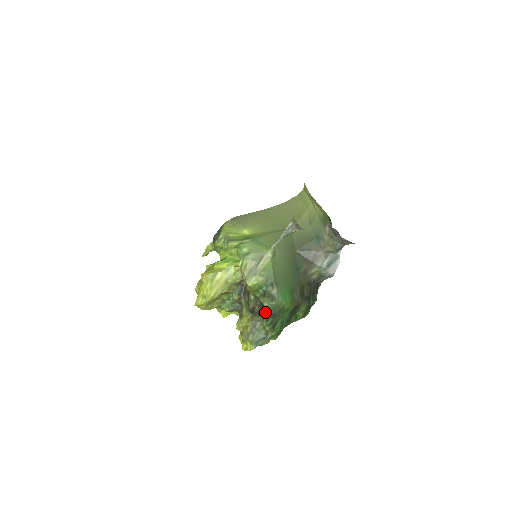
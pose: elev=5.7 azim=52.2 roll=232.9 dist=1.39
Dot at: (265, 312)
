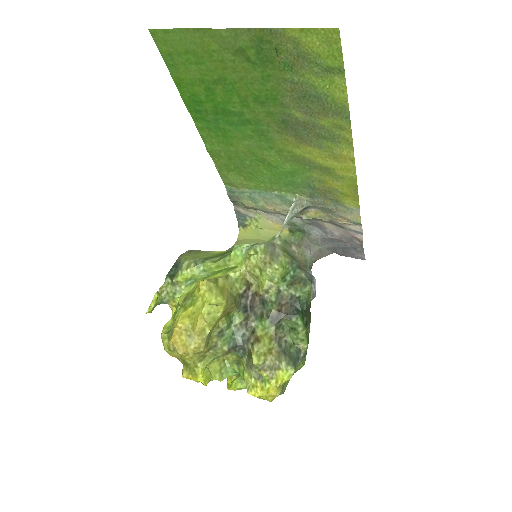
Dot at: (297, 308)
